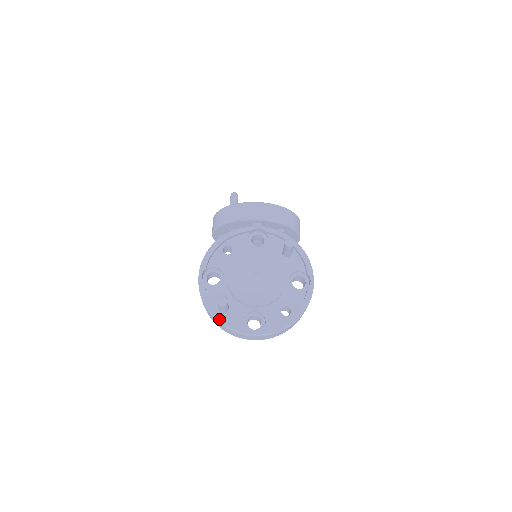
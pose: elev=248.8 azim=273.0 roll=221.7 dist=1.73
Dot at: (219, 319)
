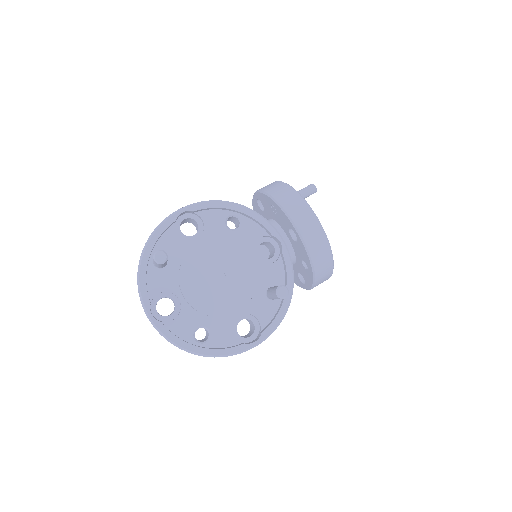
Dot at: (142, 264)
